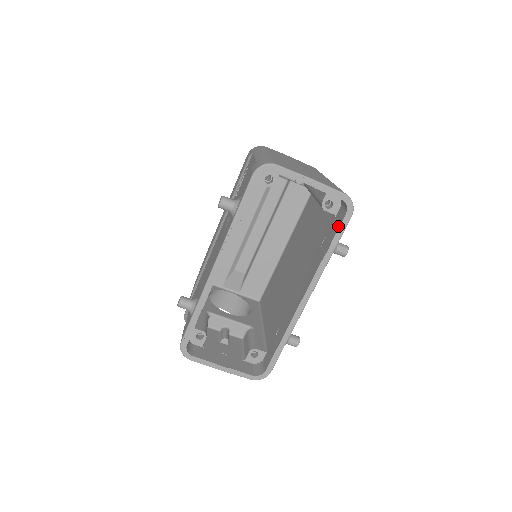
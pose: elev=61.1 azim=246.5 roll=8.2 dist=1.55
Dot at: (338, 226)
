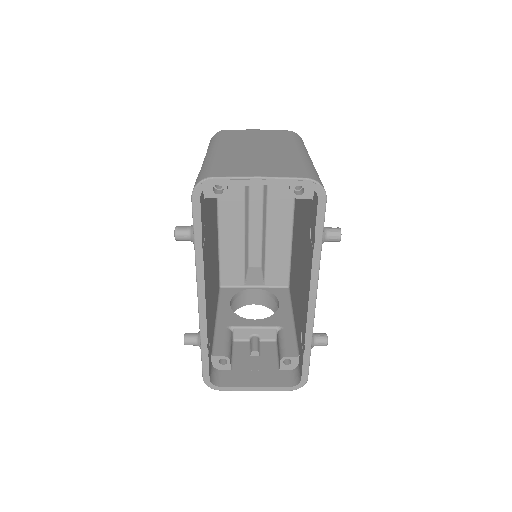
Dot at: (315, 215)
